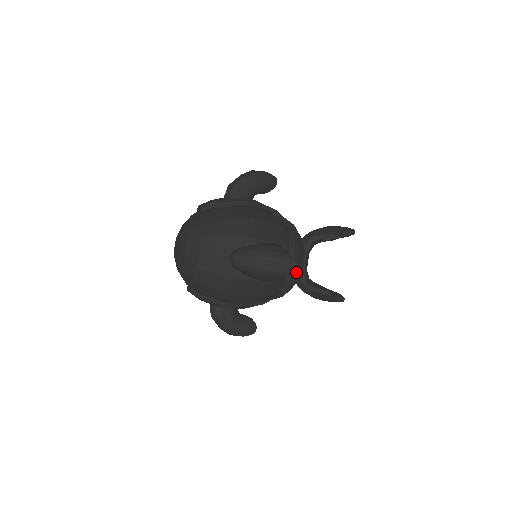
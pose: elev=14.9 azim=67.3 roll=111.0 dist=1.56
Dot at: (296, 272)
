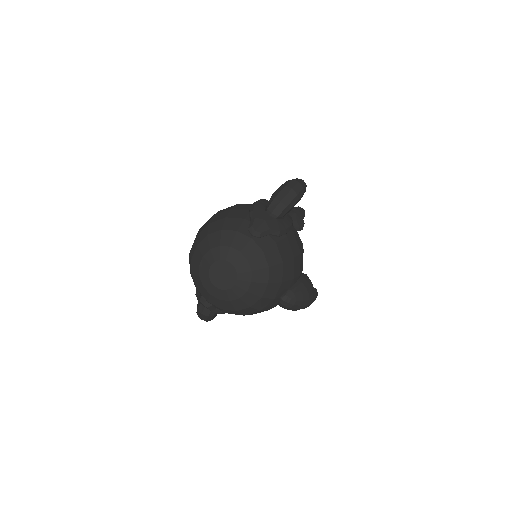
Dot at: occluded
